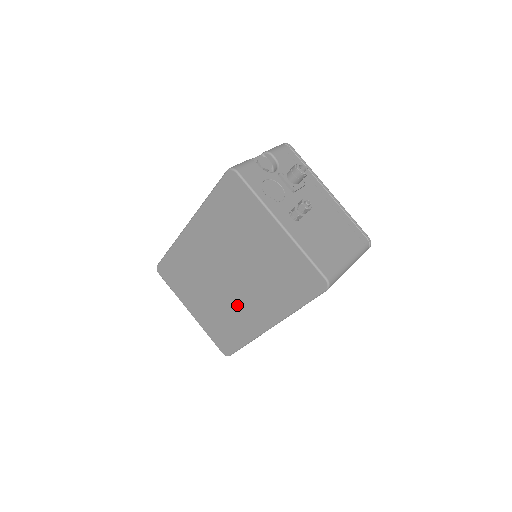
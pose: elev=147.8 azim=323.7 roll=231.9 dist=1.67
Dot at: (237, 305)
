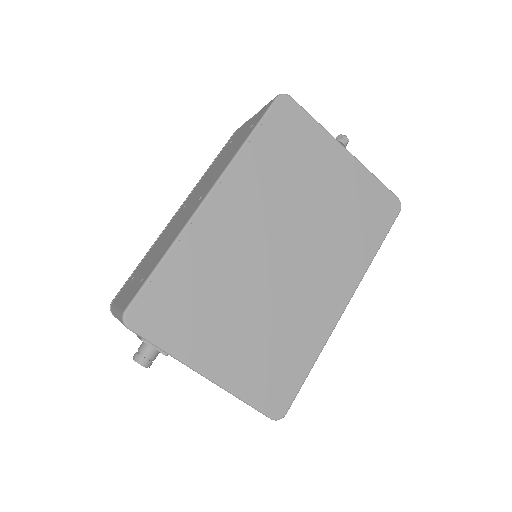
Dot at: (298, 297)
